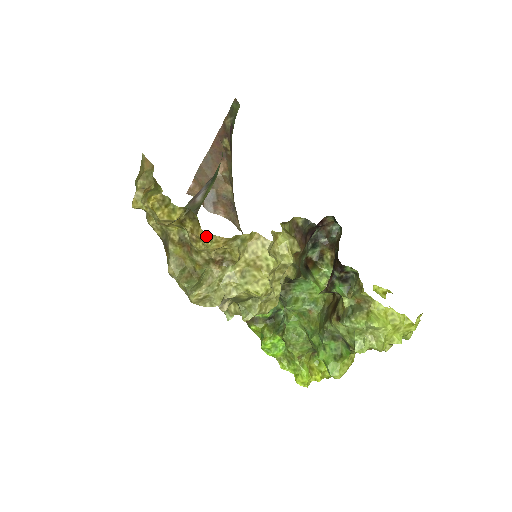
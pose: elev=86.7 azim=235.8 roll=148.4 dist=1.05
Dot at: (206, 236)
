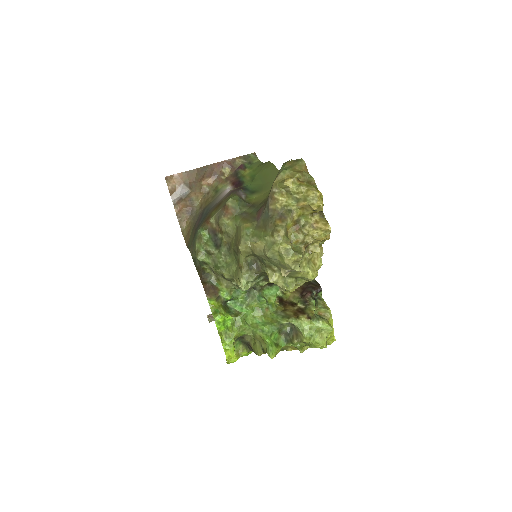
Dot at: (327, 230)
